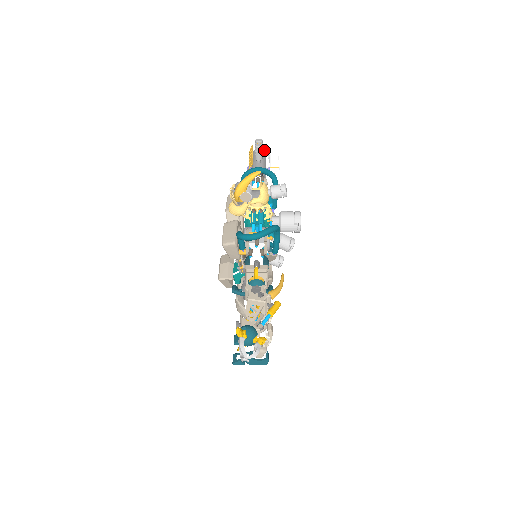
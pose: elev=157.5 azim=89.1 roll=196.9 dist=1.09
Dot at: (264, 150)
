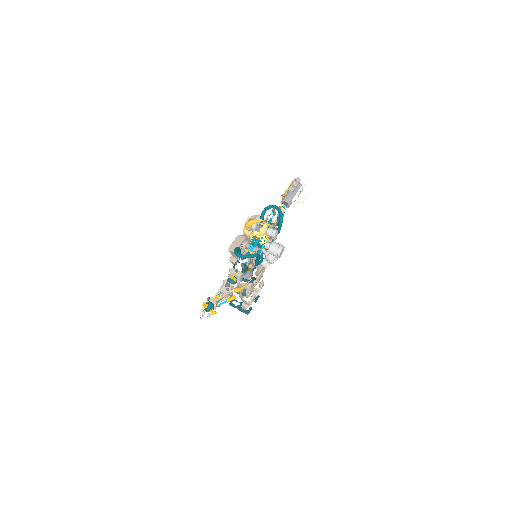
Dot at: (302, 185)
